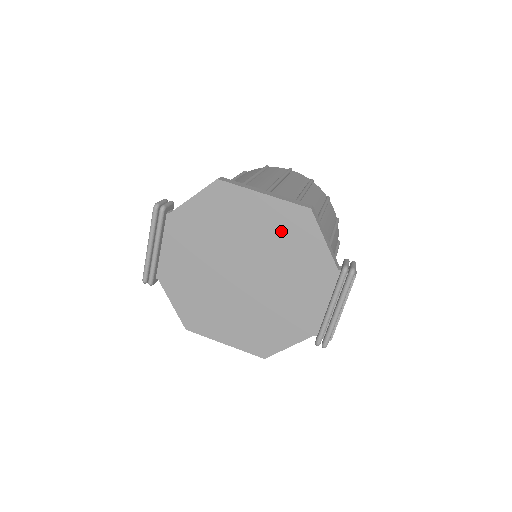
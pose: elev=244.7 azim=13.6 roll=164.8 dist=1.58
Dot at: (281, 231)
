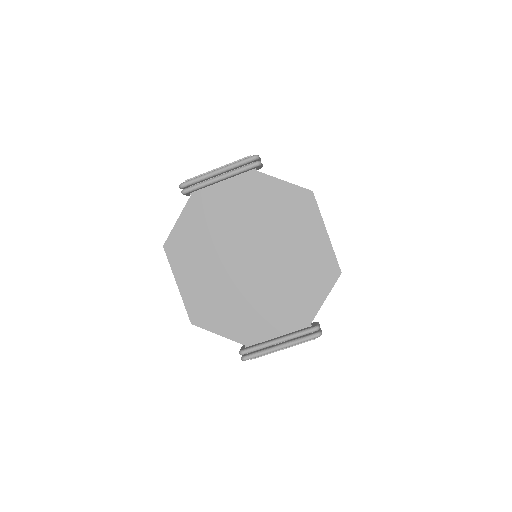
Dot at: (309, 264)
